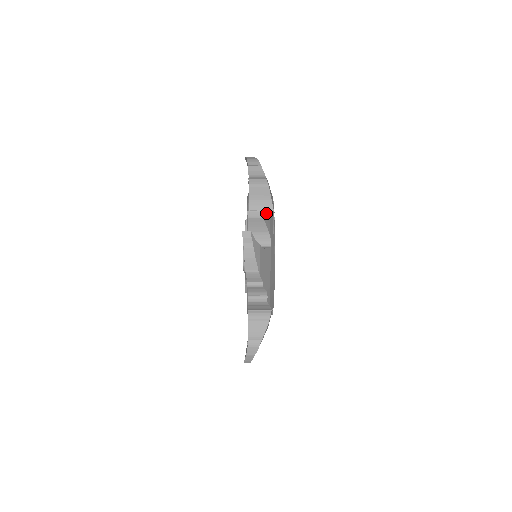
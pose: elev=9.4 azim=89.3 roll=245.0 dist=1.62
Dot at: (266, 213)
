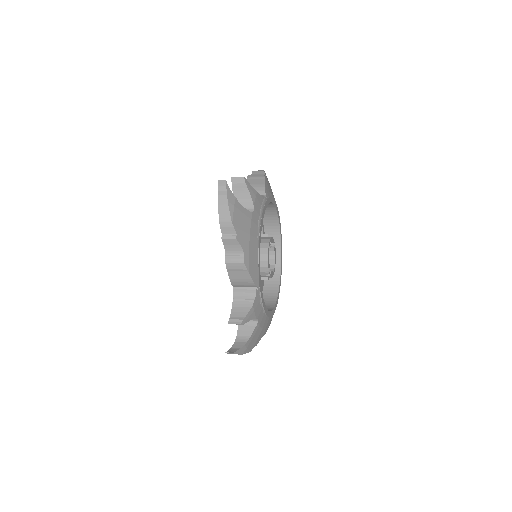
Dot at: occluded
